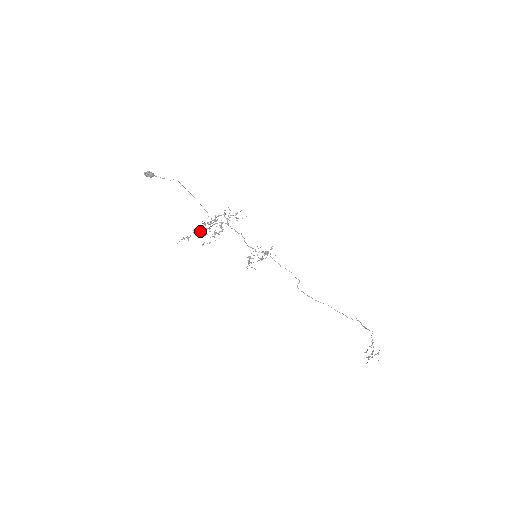
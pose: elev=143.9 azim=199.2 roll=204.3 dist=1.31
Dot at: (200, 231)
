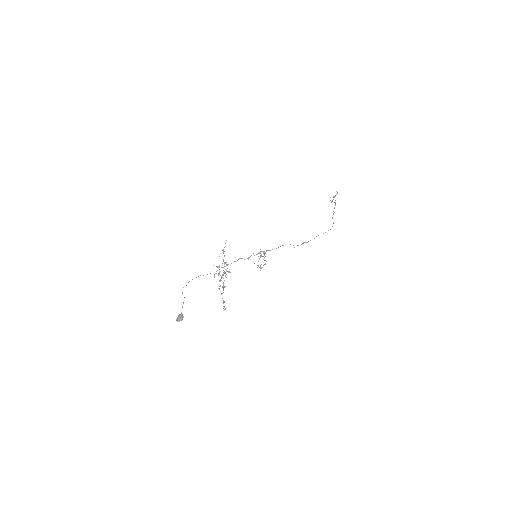
Dot at: occluded
